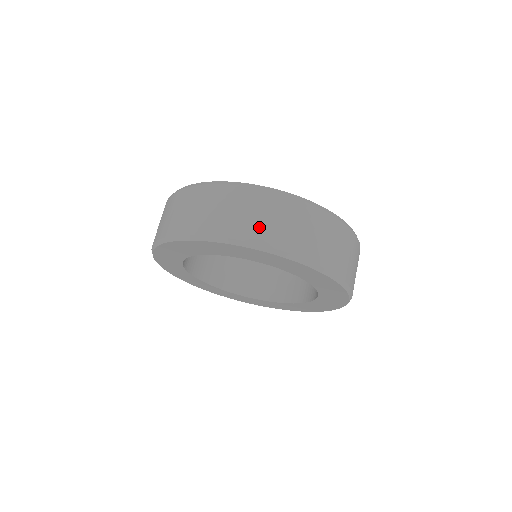
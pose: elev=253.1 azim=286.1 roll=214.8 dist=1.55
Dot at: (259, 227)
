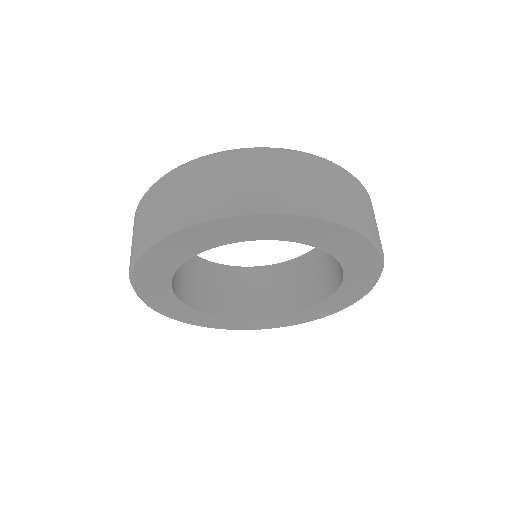
Dot at: (188, 202)
